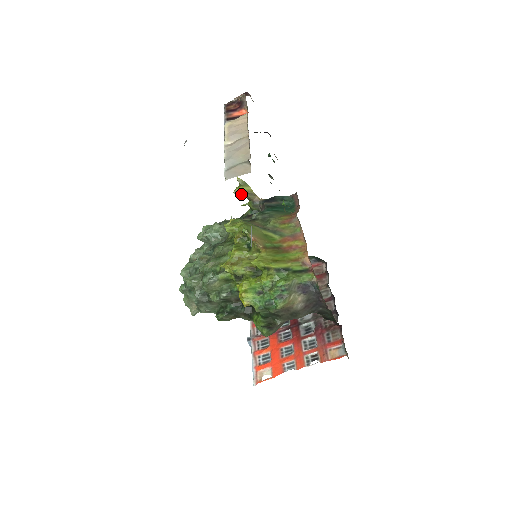
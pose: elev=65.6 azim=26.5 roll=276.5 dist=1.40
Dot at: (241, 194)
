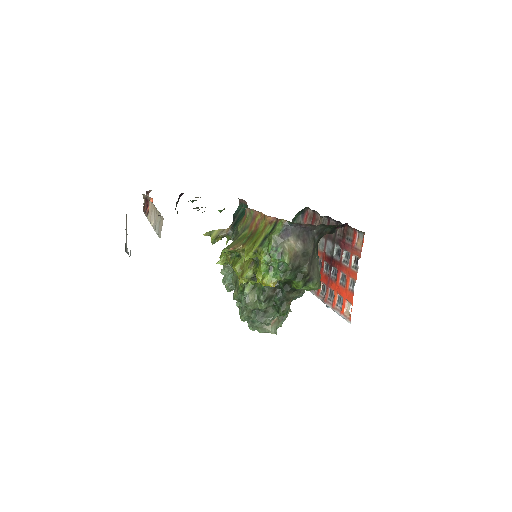
Dot at: (217, 240)
